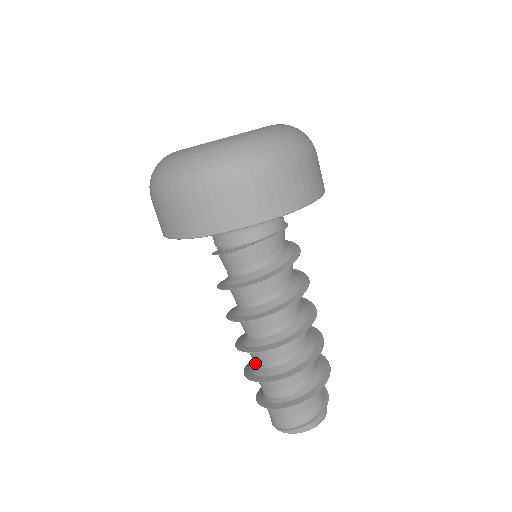
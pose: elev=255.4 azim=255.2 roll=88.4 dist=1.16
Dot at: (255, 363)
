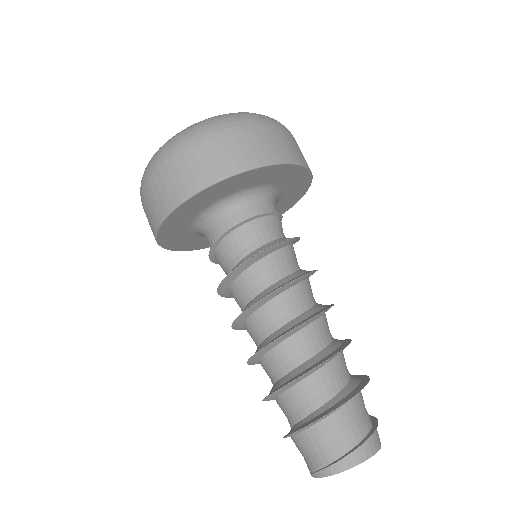
Dot at: (271, 381)
